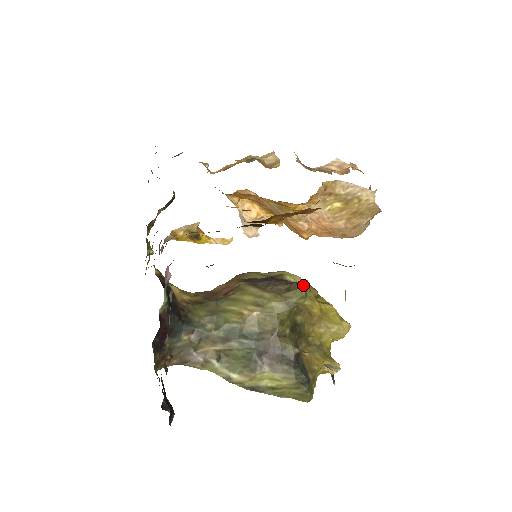
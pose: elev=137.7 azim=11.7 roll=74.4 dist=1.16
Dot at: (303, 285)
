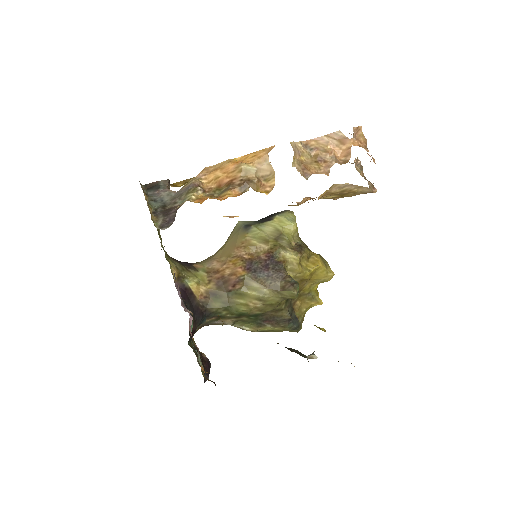
Dot at: (295, 290)
